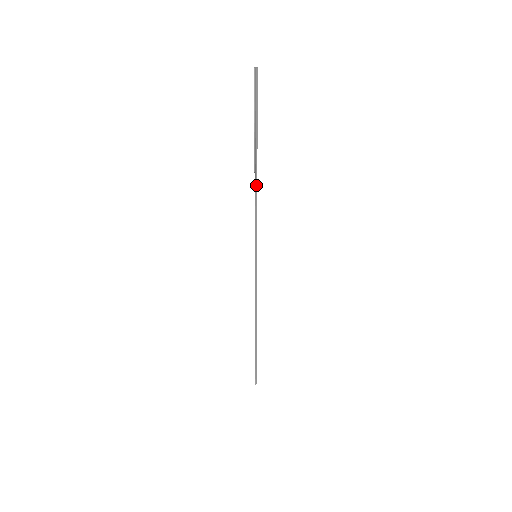
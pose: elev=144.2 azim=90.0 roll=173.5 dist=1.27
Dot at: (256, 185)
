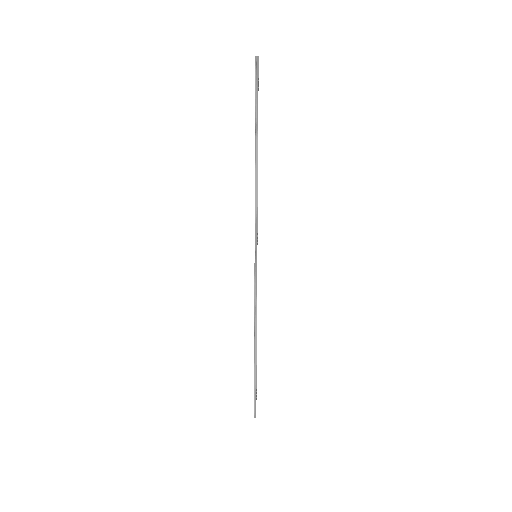
Dot at: (256, 176)
